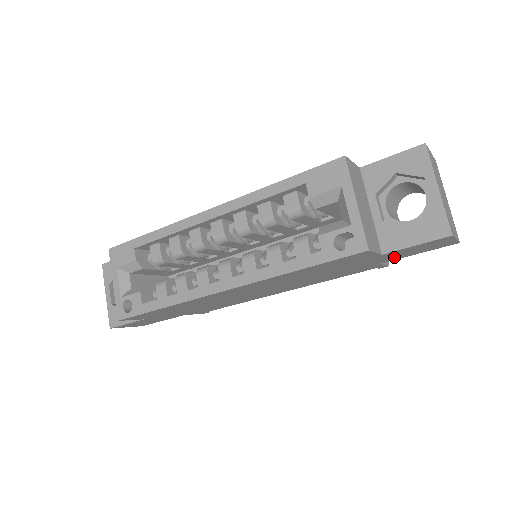
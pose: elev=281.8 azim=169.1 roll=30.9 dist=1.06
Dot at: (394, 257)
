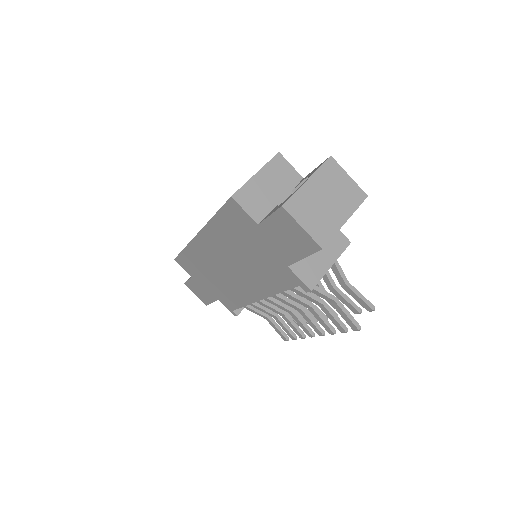
Dot at: (284, 250)
